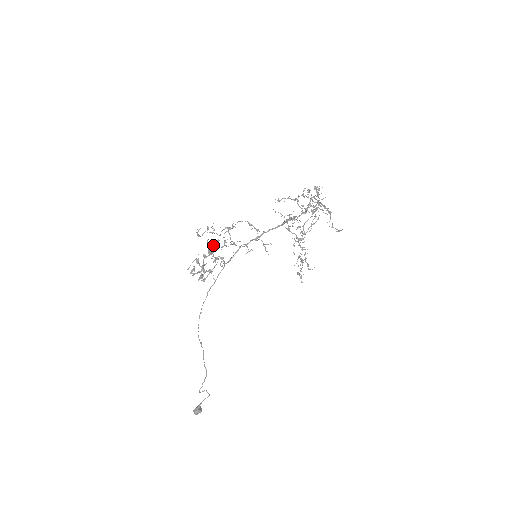
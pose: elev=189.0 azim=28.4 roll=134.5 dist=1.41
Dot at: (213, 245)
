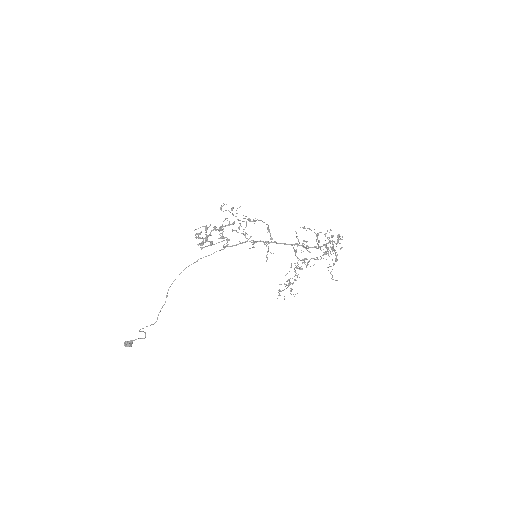
Dot at: (228, 225)
